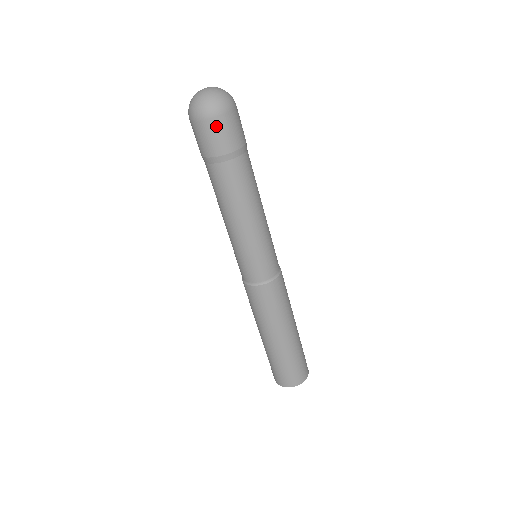
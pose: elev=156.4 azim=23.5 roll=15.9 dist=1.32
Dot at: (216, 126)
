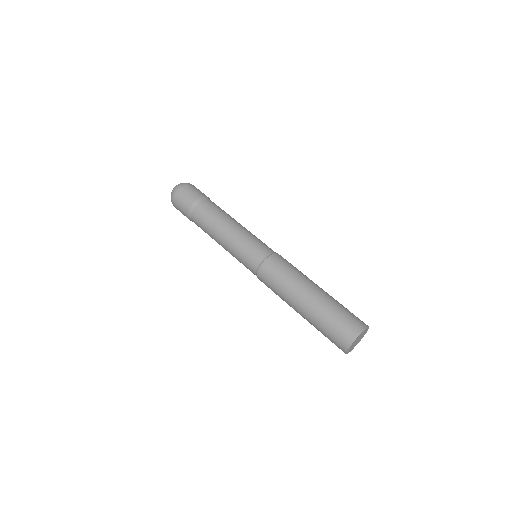
Dot at: (177, 202)
